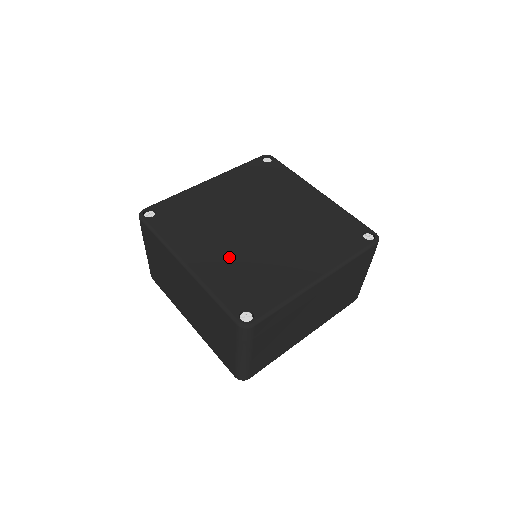
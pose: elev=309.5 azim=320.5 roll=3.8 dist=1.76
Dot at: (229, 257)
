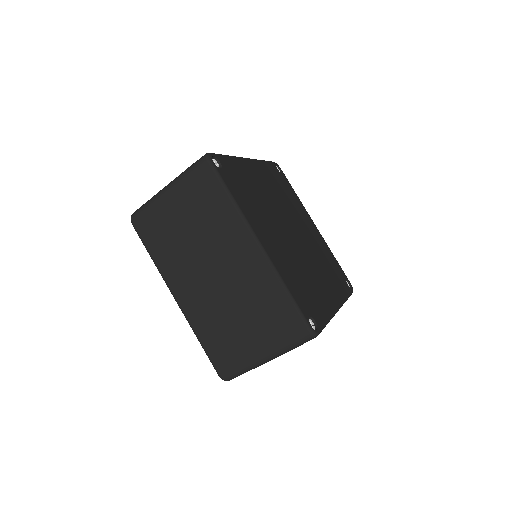
Dot at: (286, 254)
